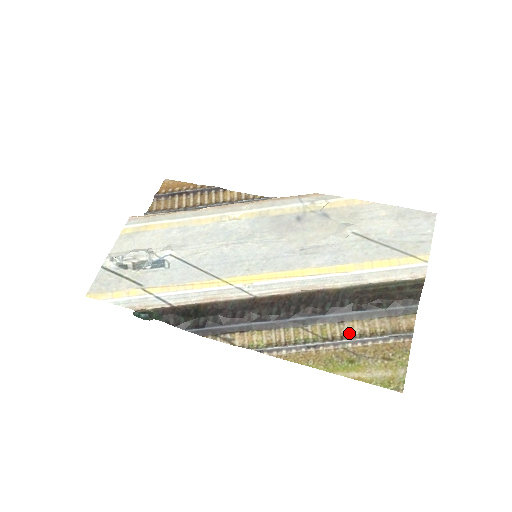
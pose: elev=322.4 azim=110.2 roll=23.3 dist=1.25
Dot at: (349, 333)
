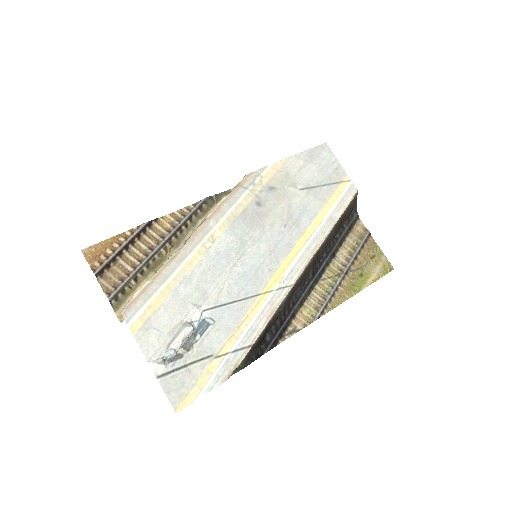
Dot at: (344, 260)
